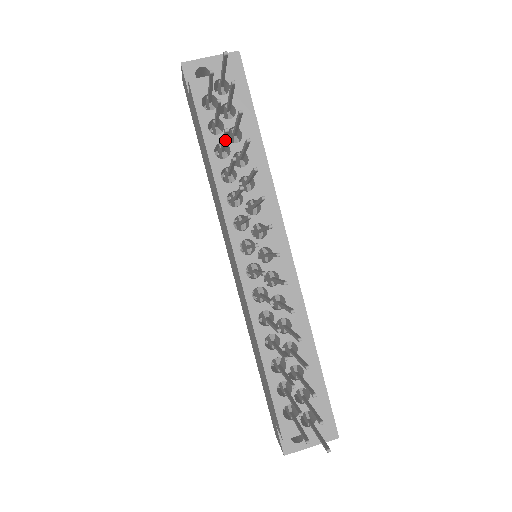
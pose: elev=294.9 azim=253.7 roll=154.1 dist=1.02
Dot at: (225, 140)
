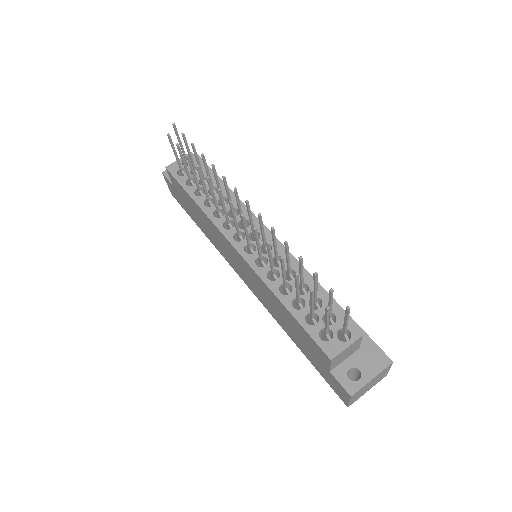
Dot at: (193, 170)
